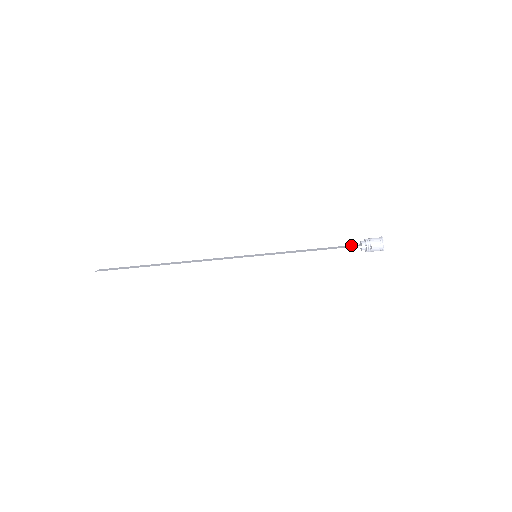
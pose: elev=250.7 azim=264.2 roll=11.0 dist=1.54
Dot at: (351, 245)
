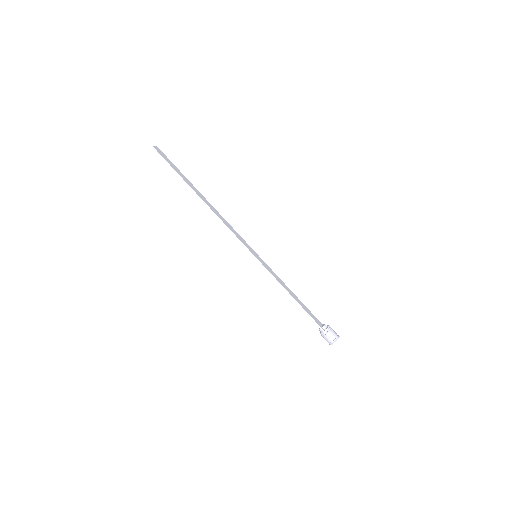
Dot at: occluded
